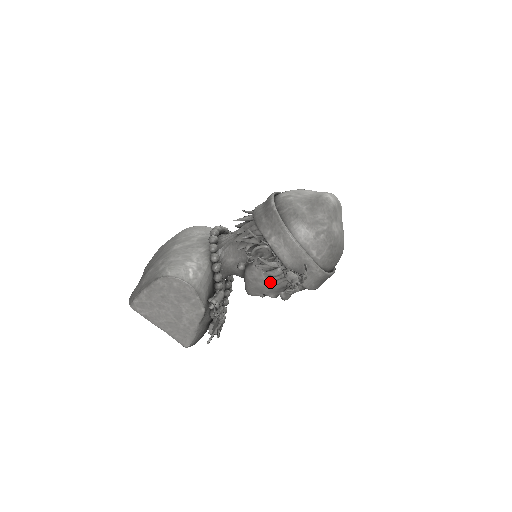
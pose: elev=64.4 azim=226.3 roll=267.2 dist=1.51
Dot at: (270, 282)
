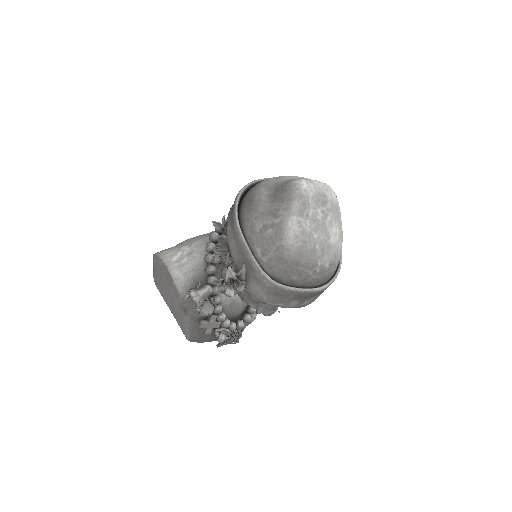
Dot at: occluded
